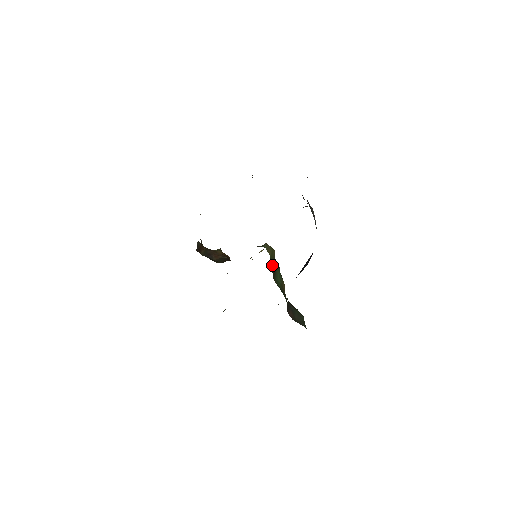
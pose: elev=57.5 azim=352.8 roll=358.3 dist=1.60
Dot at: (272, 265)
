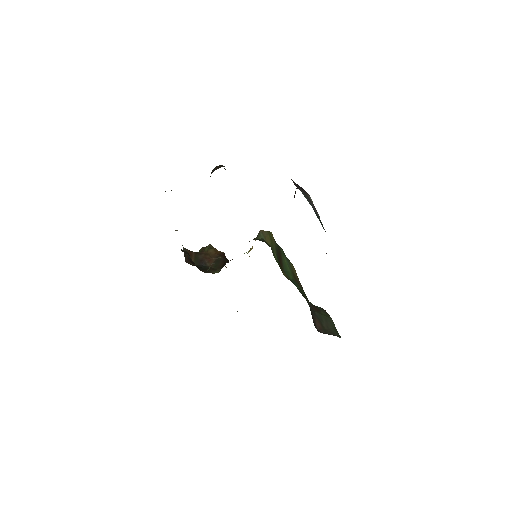
Dot at: (276, 256)
